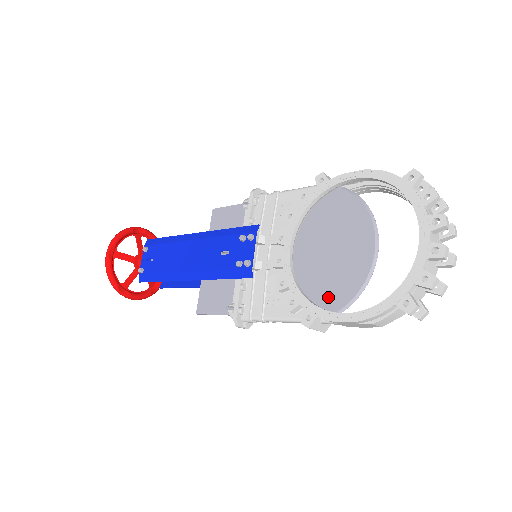
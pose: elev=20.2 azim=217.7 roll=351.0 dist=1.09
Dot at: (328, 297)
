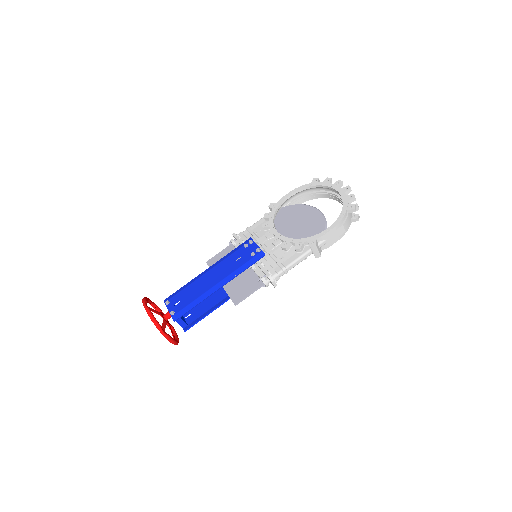
Dot at: occluded
